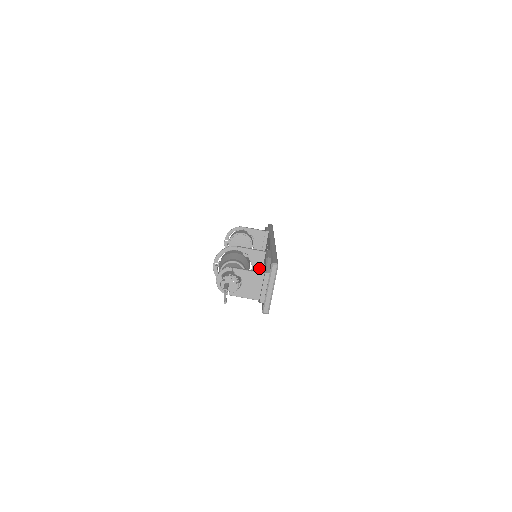
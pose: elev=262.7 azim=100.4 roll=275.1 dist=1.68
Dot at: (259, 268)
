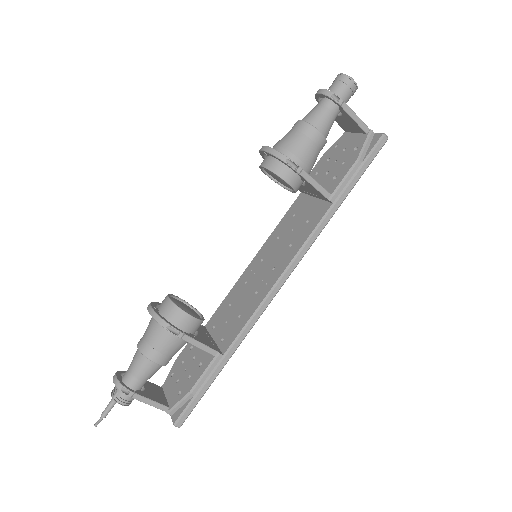
Dot at: occluded
